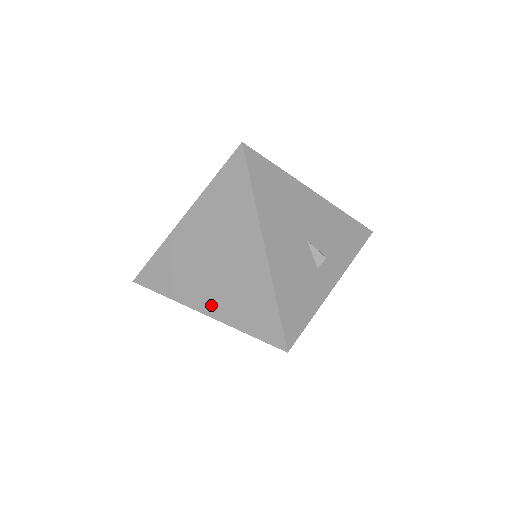
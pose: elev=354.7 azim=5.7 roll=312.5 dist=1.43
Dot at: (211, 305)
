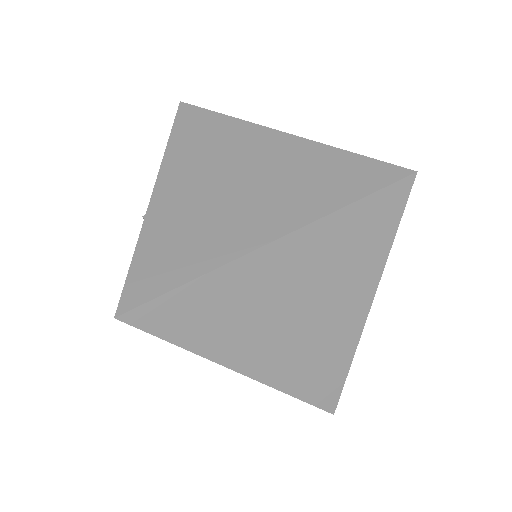
Dot at: (264, 366)
